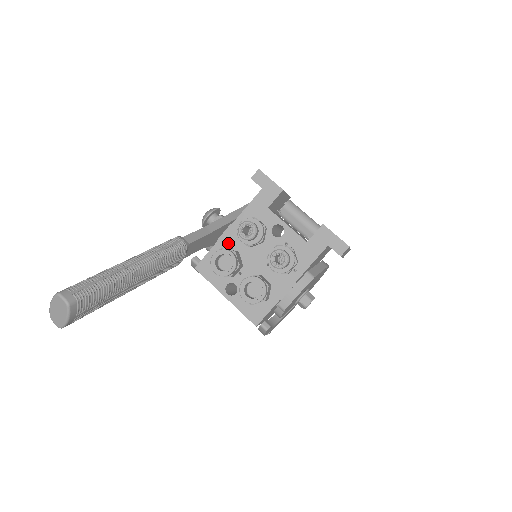
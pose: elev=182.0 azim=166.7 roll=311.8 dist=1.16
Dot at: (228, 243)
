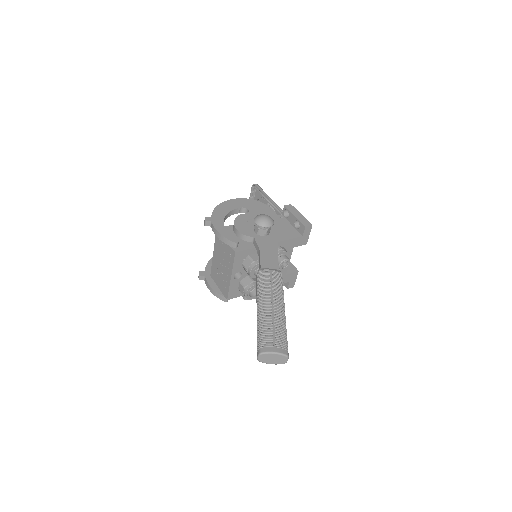
Dot at: occluded
